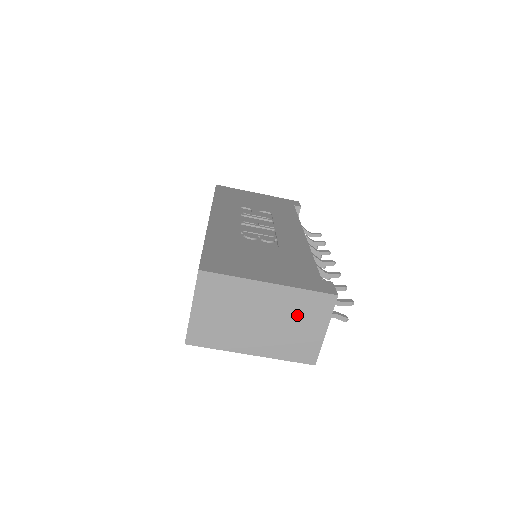
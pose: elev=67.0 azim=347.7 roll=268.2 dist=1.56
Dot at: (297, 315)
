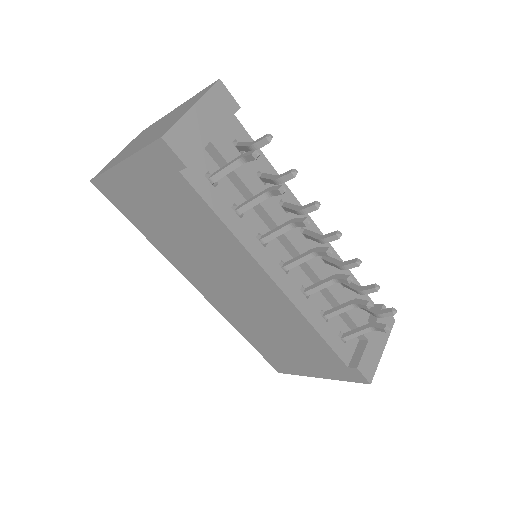
Dot at: occluded
